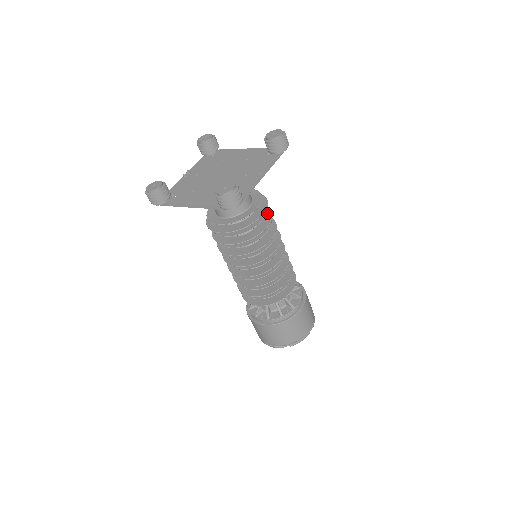
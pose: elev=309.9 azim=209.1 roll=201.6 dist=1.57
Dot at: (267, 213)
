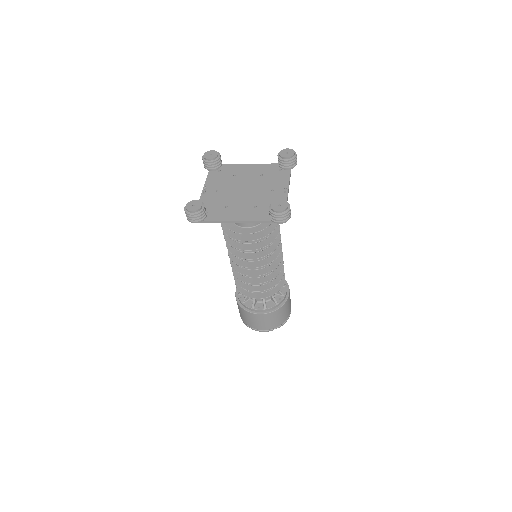
Dot at: occluded
